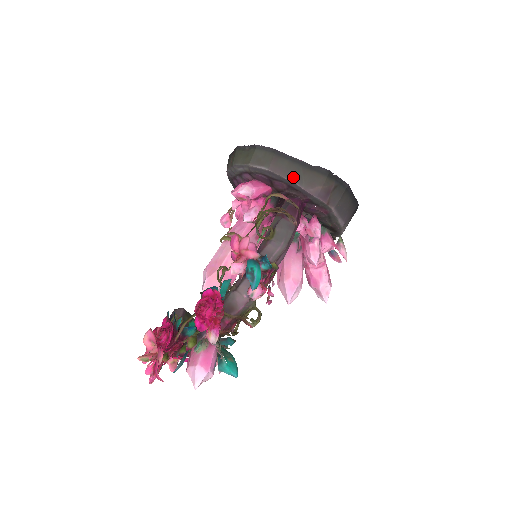
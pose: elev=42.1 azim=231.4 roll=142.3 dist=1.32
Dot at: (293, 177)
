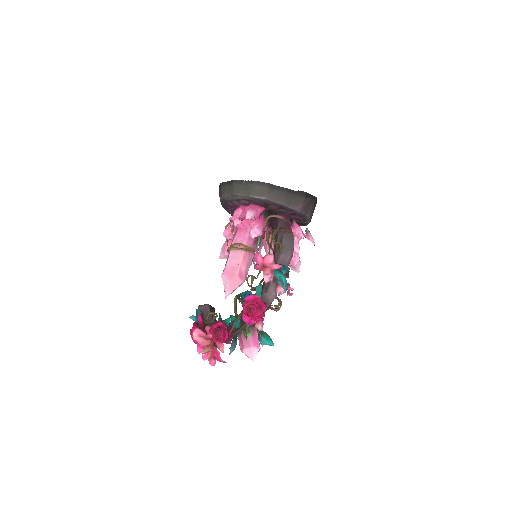
Dot at: (284, 202)
